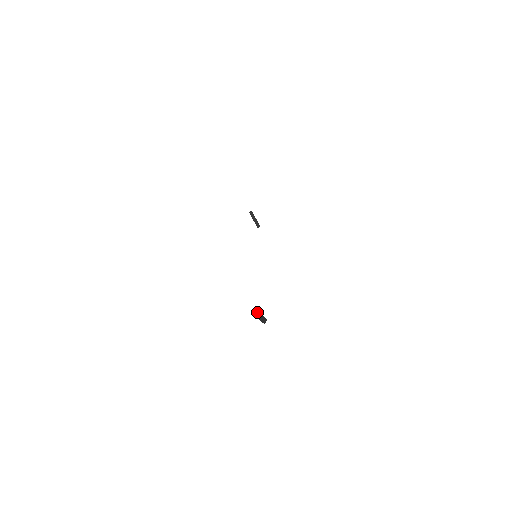
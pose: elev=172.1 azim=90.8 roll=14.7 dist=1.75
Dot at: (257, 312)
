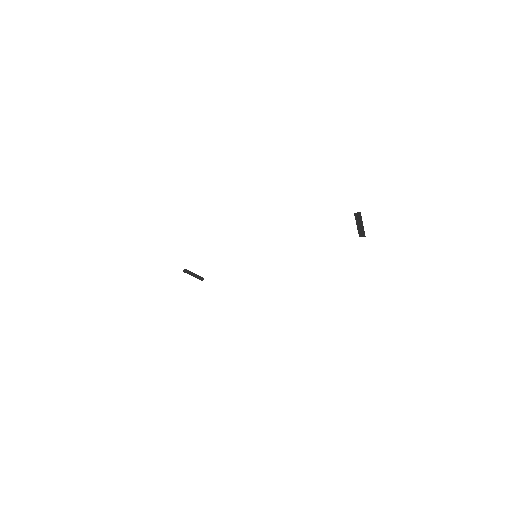
Dot at: (359, 217)
